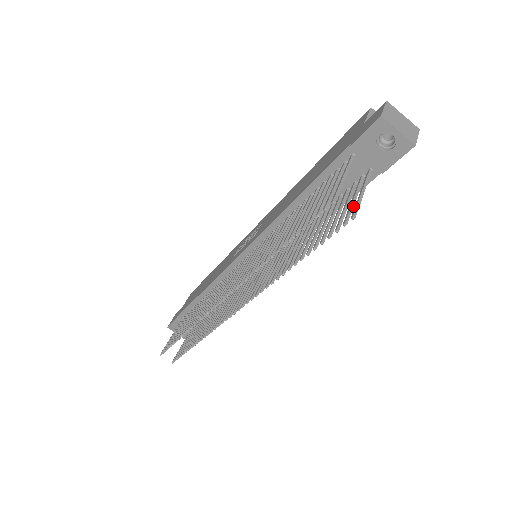
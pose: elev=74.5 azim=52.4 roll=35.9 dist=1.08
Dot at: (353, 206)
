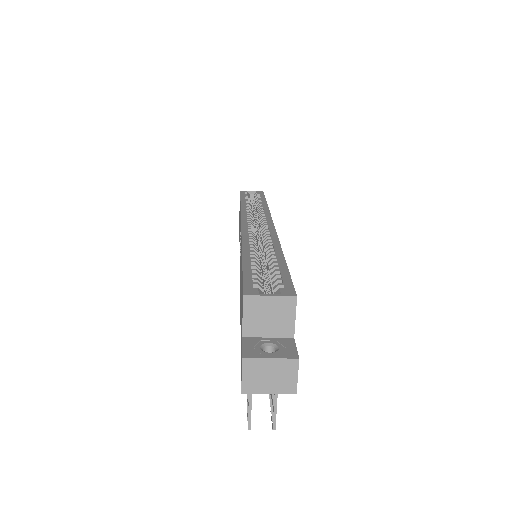
Dot at: occluded
